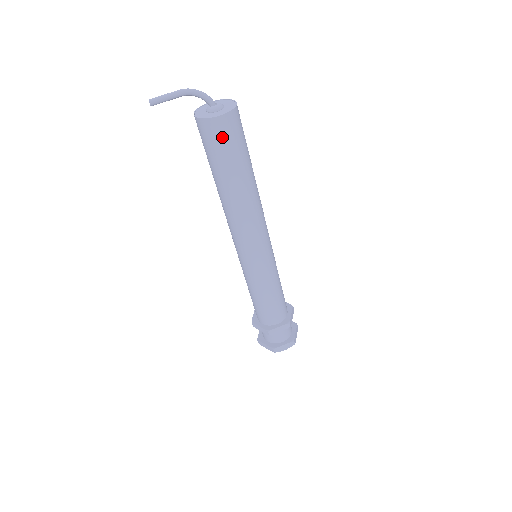
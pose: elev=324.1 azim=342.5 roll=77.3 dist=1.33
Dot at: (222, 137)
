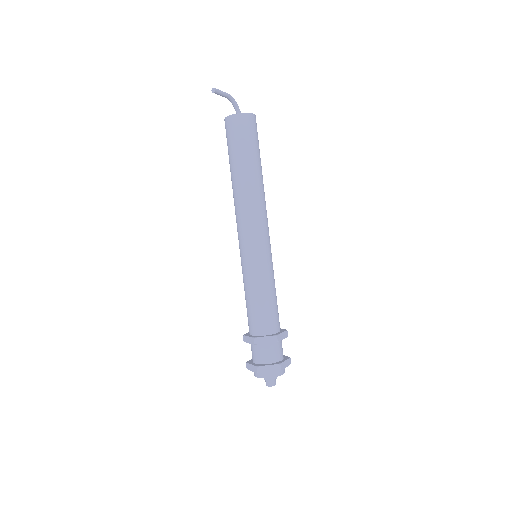
Dot at: (253, 129)
